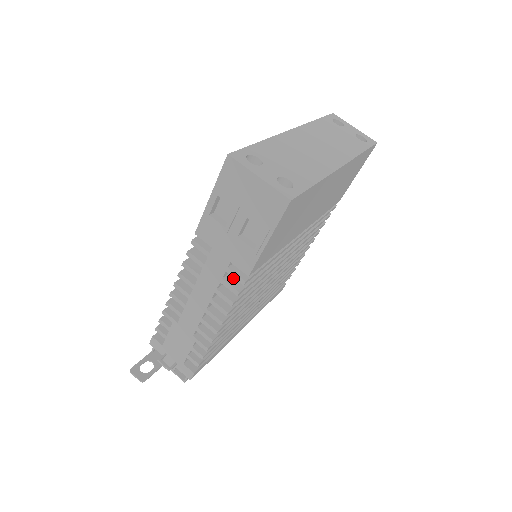
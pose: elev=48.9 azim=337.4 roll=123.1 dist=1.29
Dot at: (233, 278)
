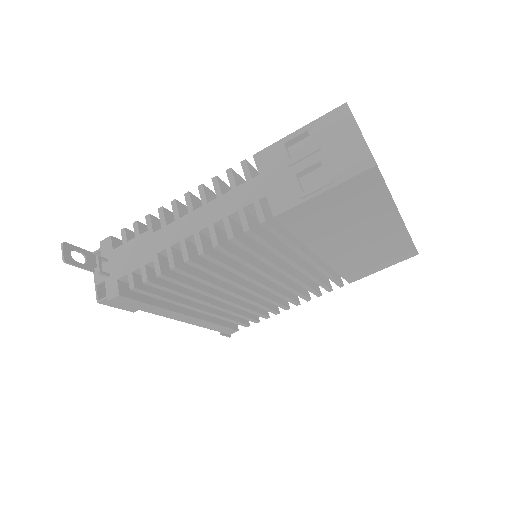
Dot at: (251, 218)
